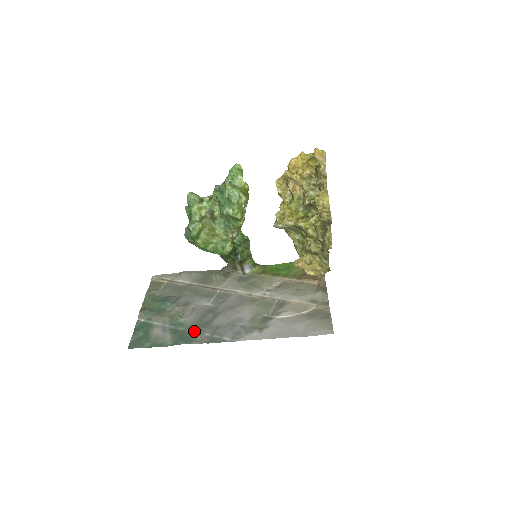
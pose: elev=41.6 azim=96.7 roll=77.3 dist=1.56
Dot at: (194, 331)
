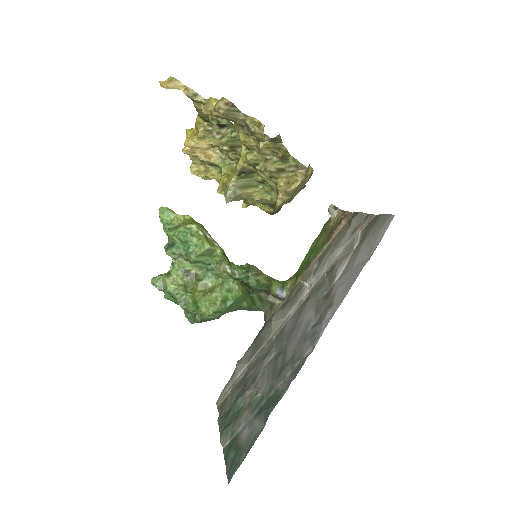
Dot at: (275, 388)
